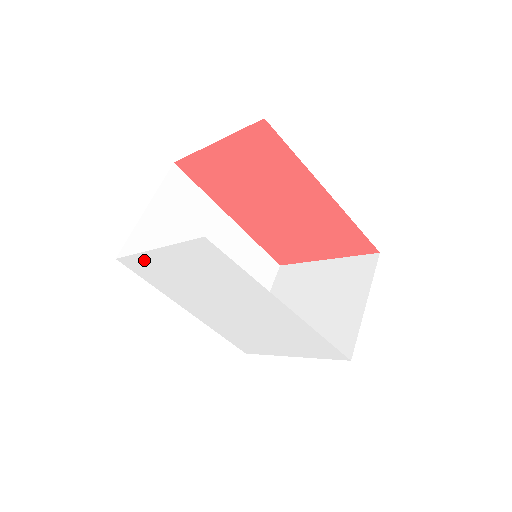
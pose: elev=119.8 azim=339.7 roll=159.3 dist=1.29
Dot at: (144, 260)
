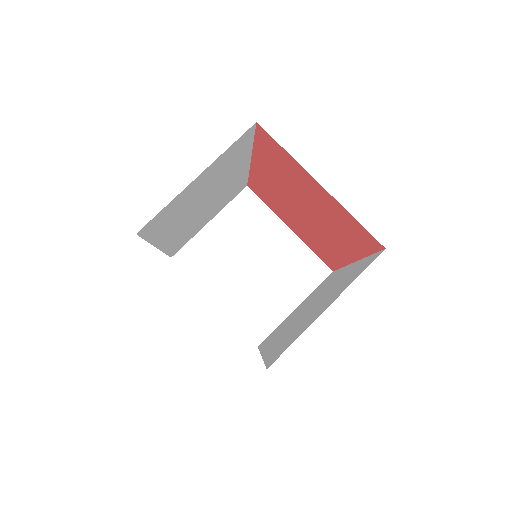
Dot at: occluded
